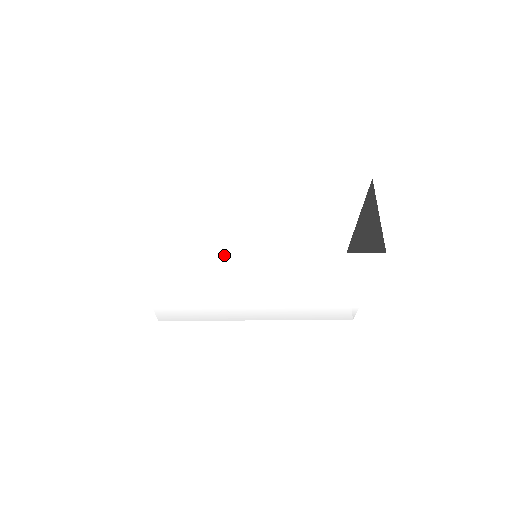
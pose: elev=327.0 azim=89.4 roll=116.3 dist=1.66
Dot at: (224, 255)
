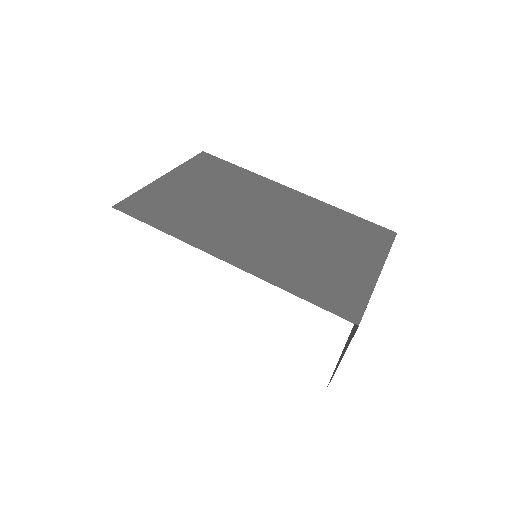
Dot at: occluded
